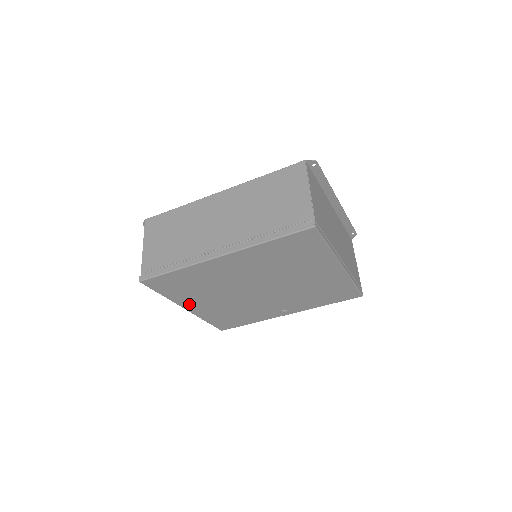
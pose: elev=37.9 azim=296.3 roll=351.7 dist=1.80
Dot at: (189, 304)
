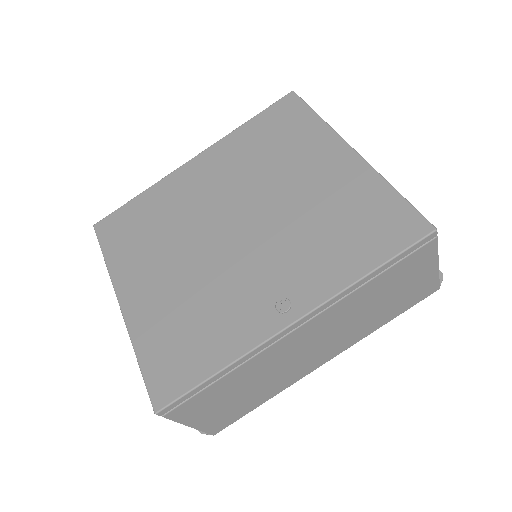
Dot at: (129, 285)
